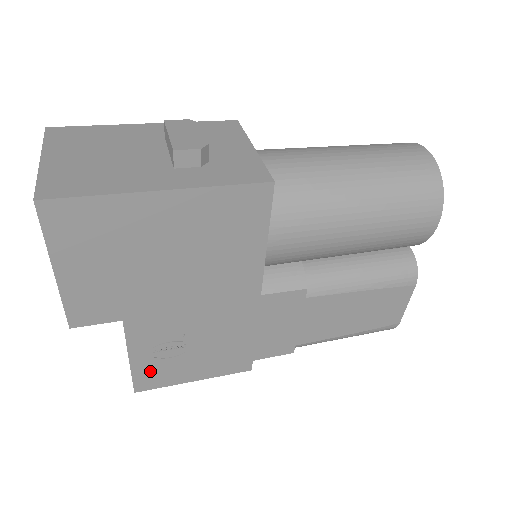
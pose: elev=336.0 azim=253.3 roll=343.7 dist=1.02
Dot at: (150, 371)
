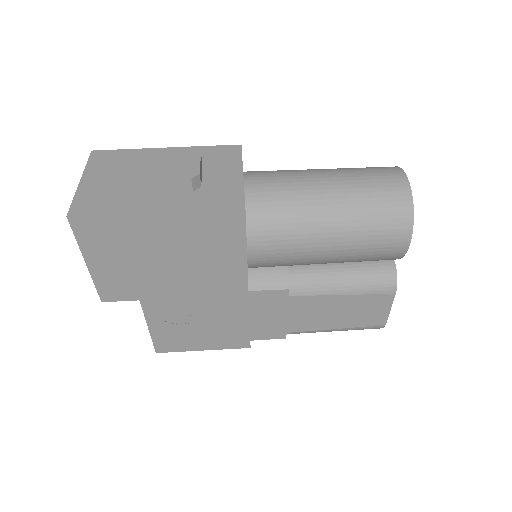
Dot at: (166, 339)
